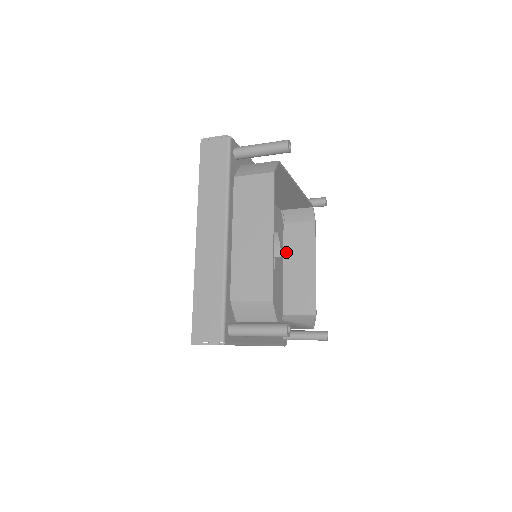
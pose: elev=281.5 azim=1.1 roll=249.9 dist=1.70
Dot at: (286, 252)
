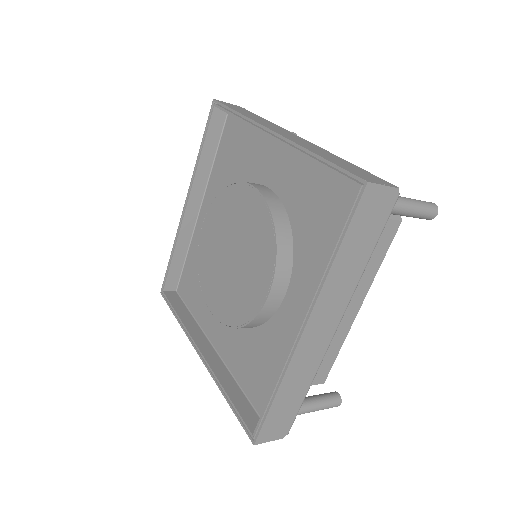
Dot at: occluded
